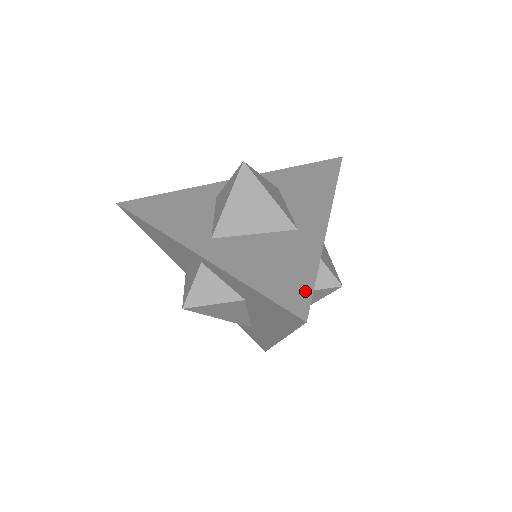
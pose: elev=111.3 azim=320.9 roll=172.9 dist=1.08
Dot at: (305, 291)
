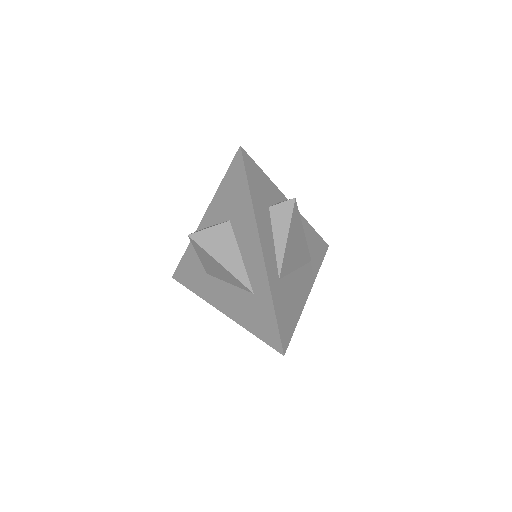
Dot at: occluded
